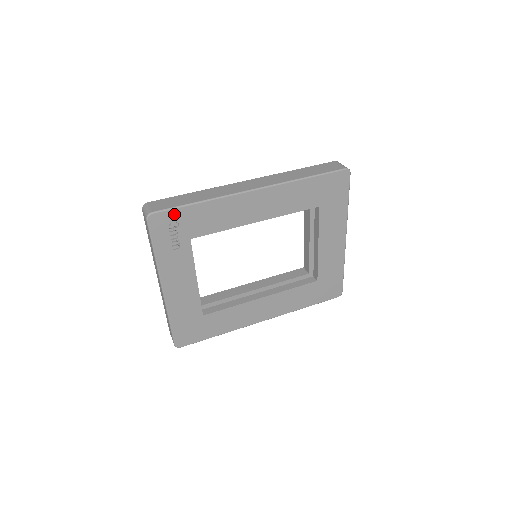
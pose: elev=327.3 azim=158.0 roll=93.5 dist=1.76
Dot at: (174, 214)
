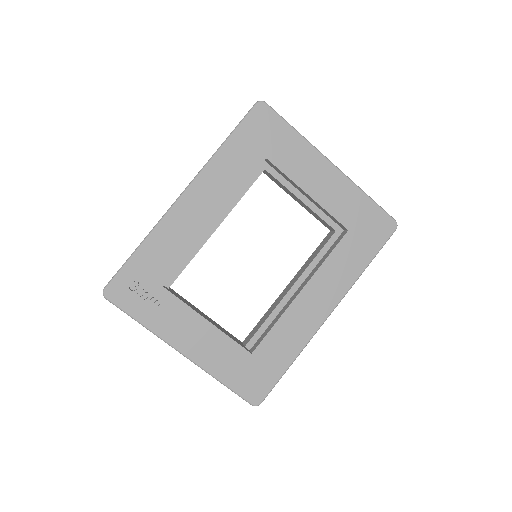
Dot at: (125, 275)
